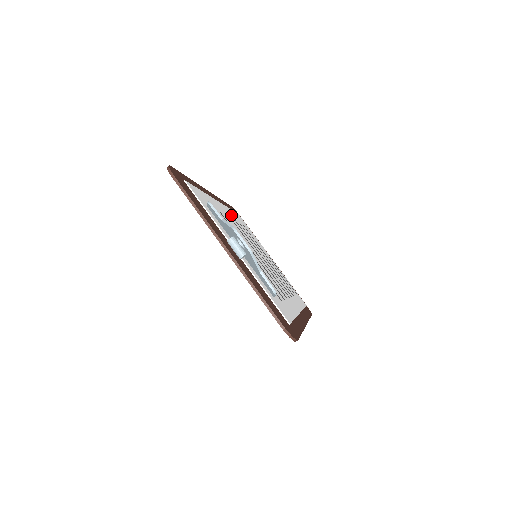
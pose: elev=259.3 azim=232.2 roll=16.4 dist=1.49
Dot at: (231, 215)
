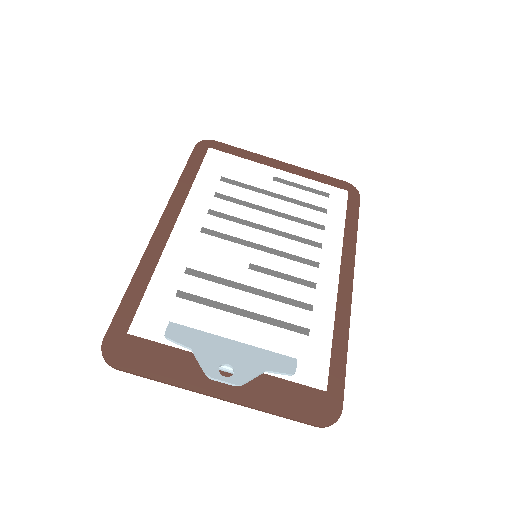
Dot at: (200, 209)
